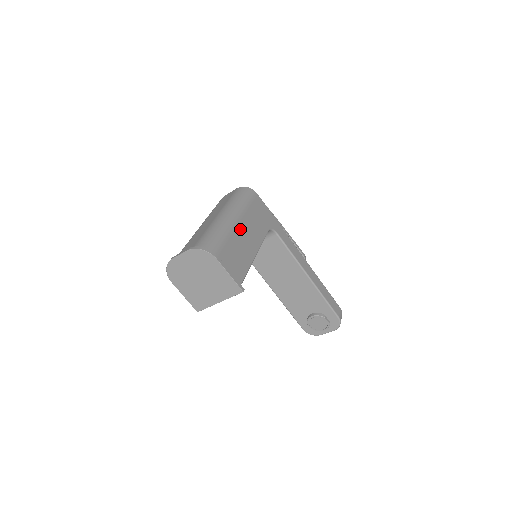
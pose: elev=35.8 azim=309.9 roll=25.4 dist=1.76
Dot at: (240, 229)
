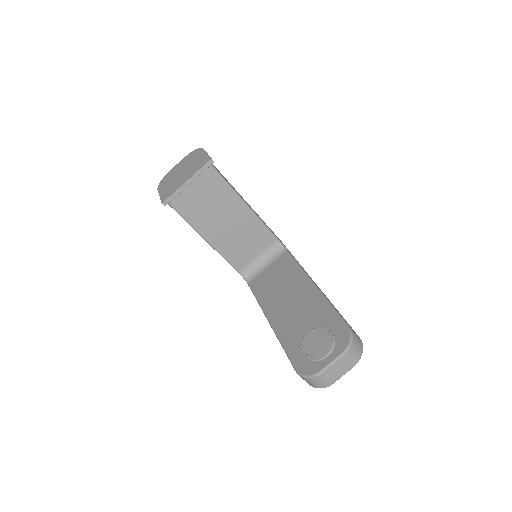
Dot at: occluded
